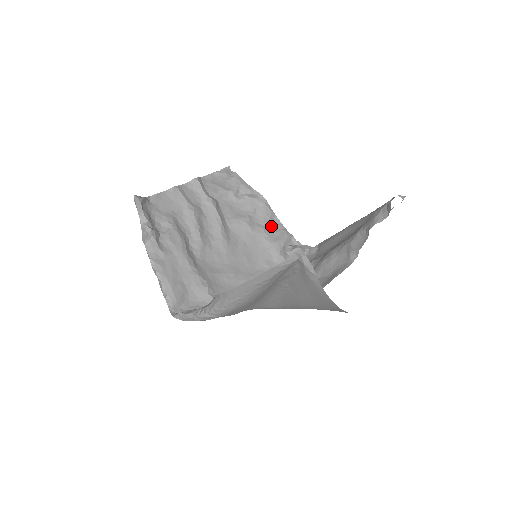
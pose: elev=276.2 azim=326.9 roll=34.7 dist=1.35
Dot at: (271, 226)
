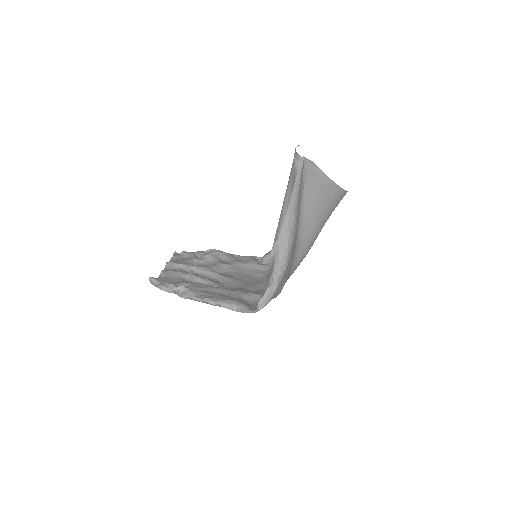
Dot at: (237, 259)
